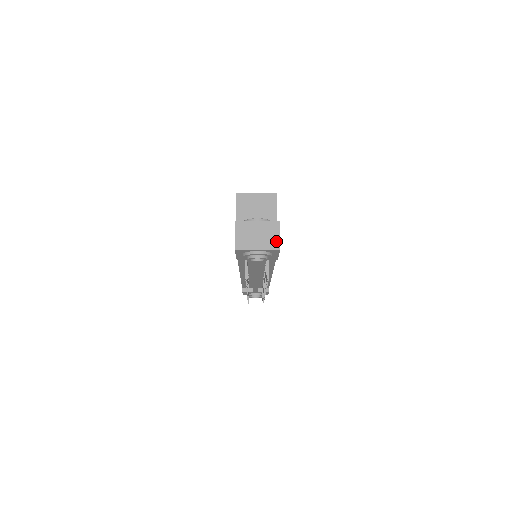
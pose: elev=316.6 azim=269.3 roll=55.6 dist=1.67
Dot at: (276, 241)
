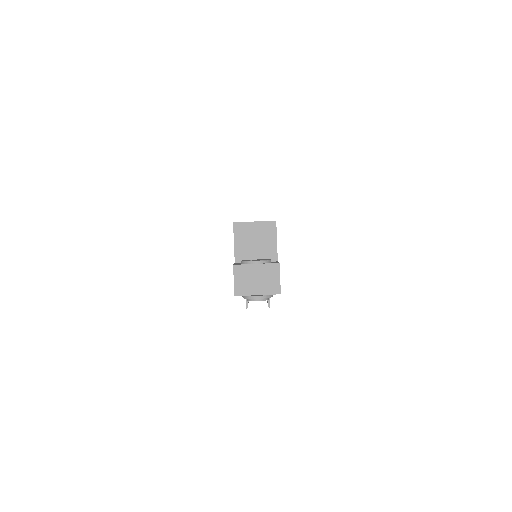
Dot at: (276, 285)
